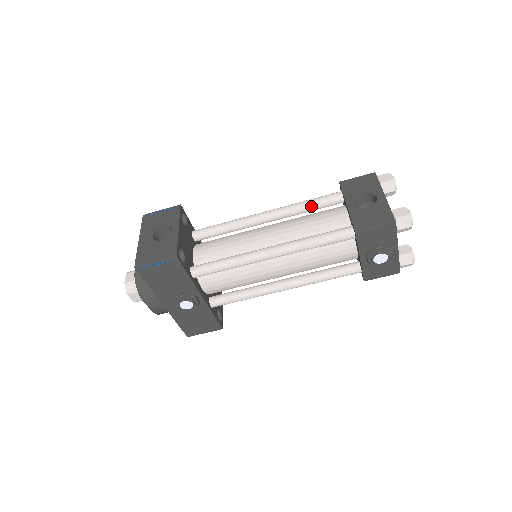
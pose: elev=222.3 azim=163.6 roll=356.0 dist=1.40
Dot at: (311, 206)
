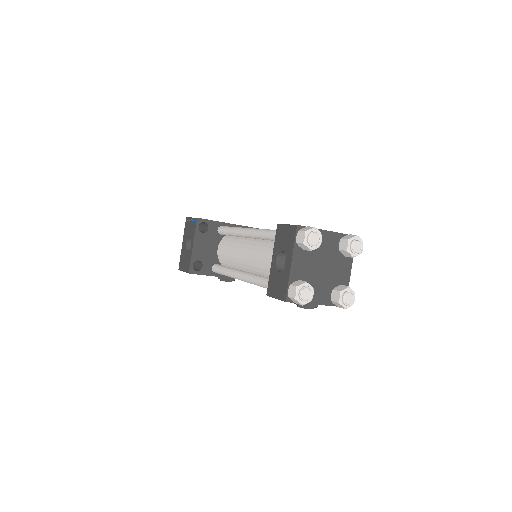
Dot at: (266, 239)
